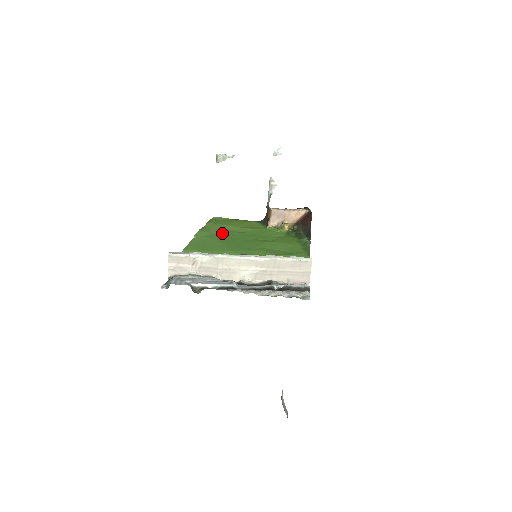
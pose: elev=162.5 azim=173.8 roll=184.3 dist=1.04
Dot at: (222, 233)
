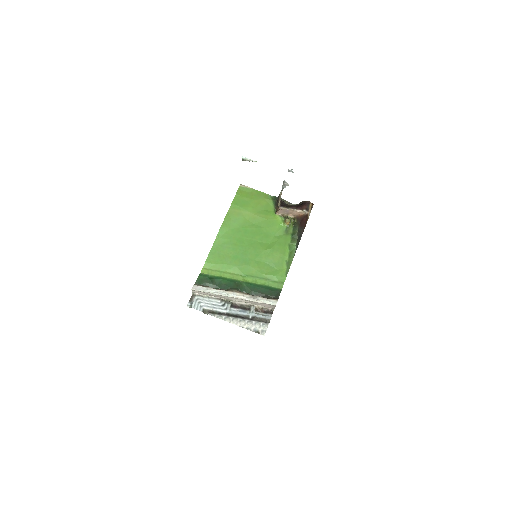
Dot at: (238, 228)
